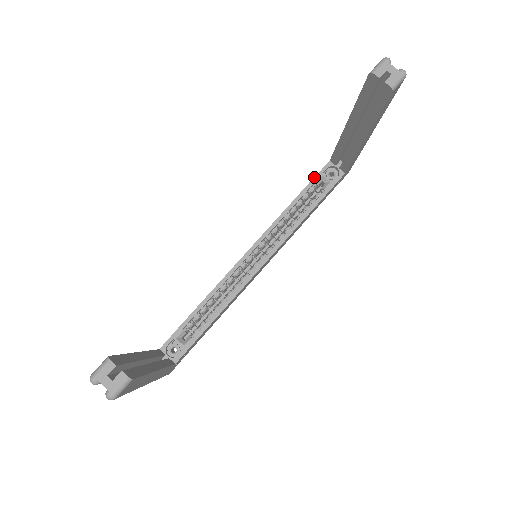
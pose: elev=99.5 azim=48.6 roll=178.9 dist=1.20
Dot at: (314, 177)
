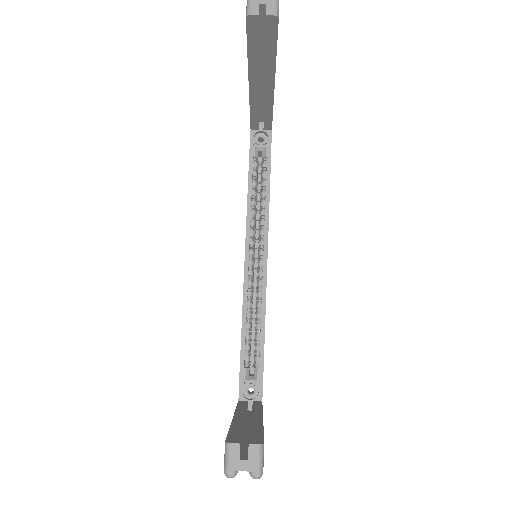
Dot at: (249, 153)
